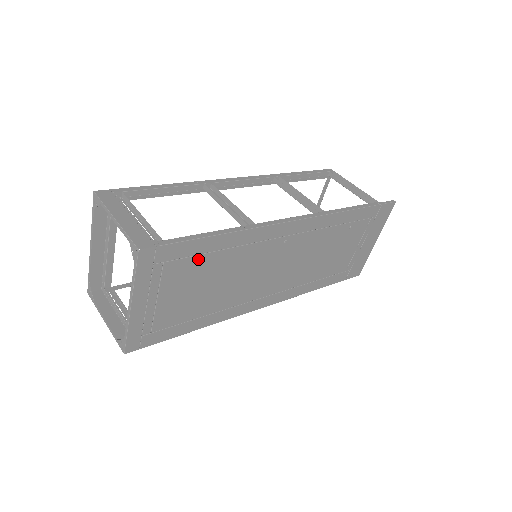
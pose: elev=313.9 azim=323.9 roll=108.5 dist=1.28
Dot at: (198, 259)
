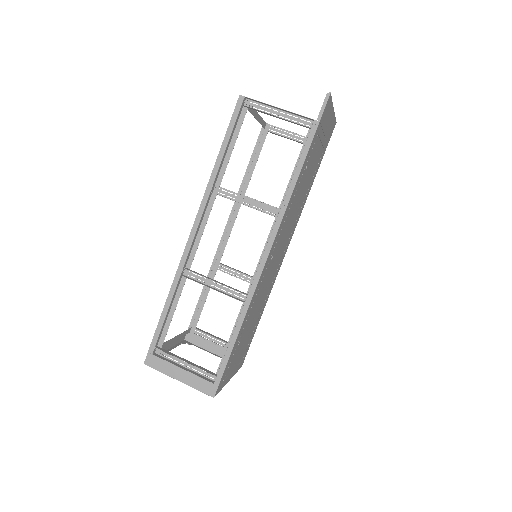
Dot at: (238, 345)
